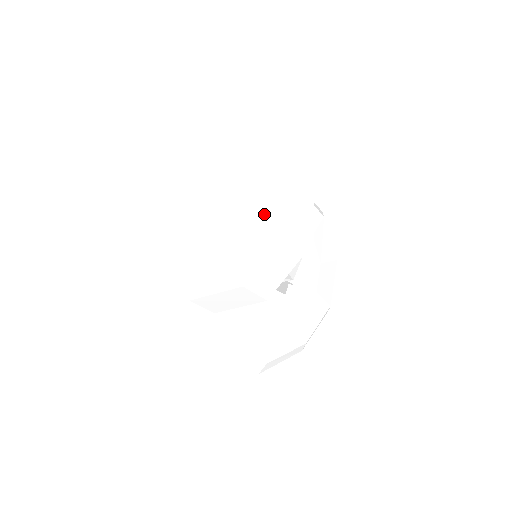
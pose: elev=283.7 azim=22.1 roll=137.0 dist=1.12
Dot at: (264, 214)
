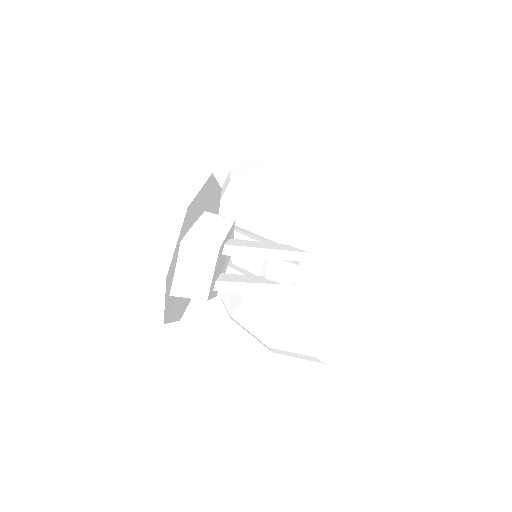
Dot at: occluded
